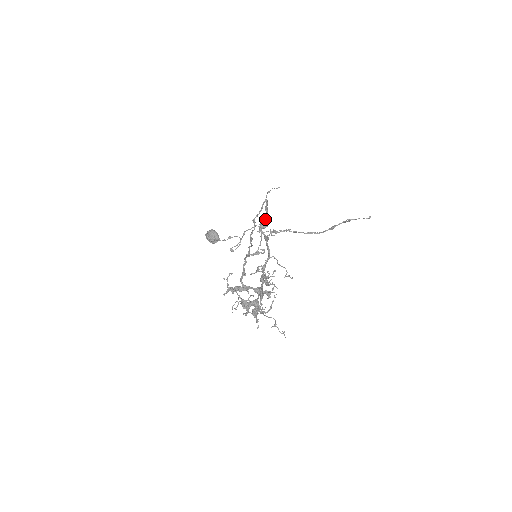
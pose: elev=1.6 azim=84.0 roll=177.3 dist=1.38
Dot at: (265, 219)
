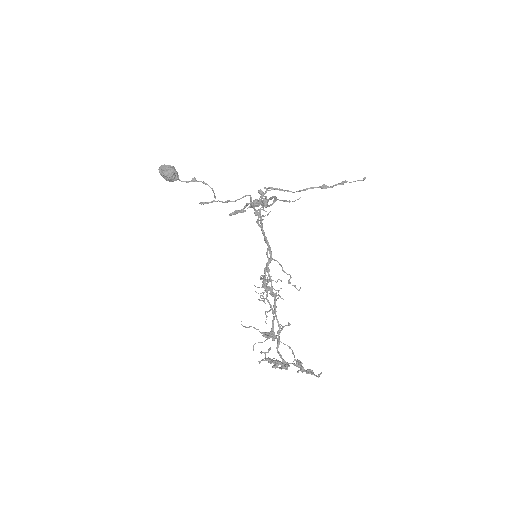
Dot at: occluded
